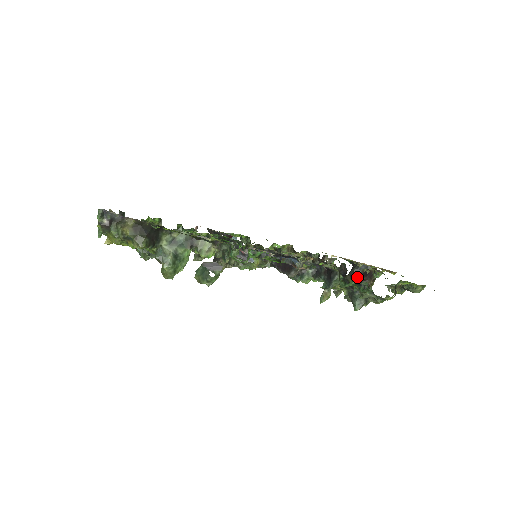
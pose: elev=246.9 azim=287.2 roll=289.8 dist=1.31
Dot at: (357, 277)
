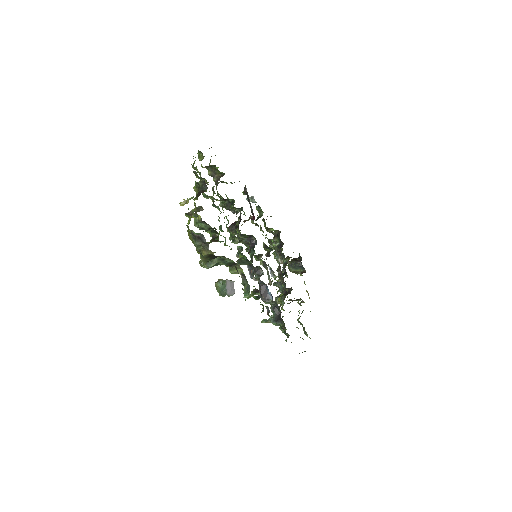
Dot at: (294, 269)
